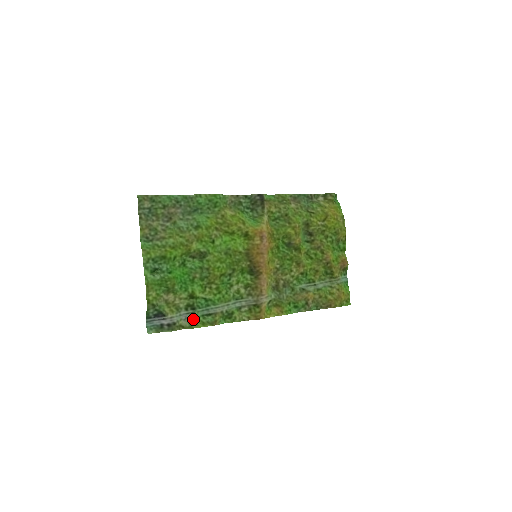
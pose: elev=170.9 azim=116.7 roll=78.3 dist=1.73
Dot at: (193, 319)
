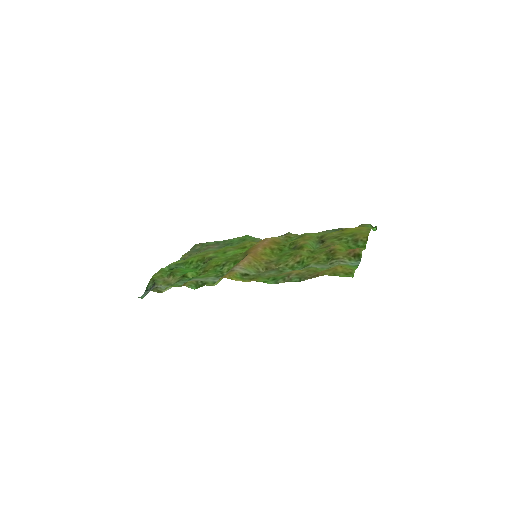
Dot at: occluded
